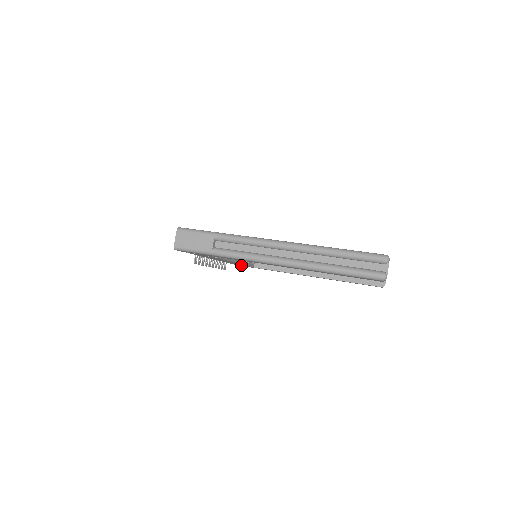
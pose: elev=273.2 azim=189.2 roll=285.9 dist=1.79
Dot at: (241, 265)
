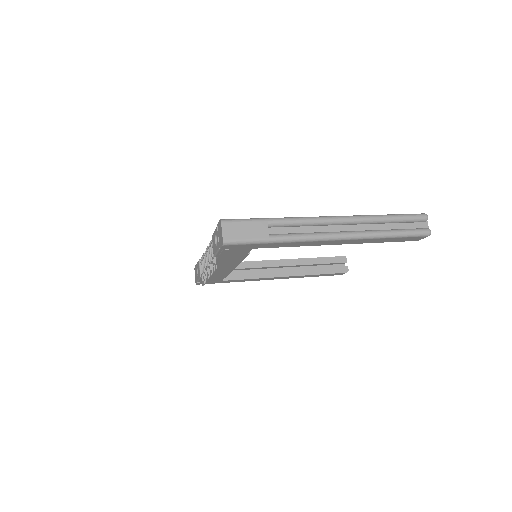
Dot at: (211, 280)
